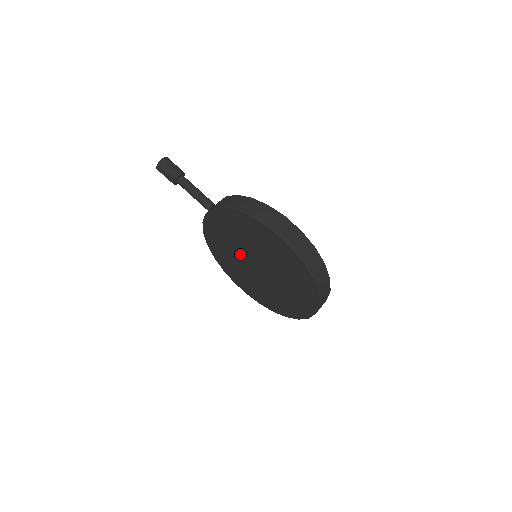
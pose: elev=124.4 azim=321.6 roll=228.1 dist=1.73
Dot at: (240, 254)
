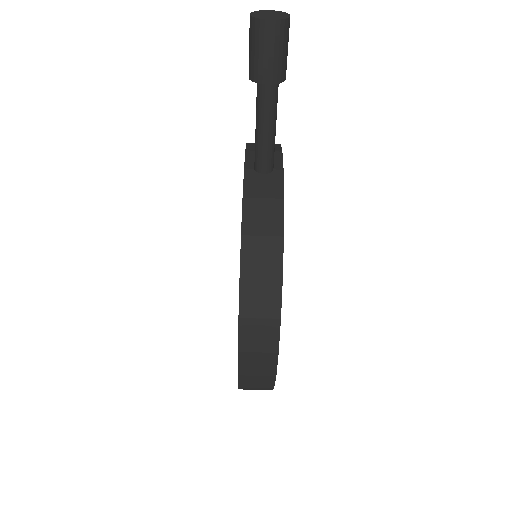
Dot at: occluded
